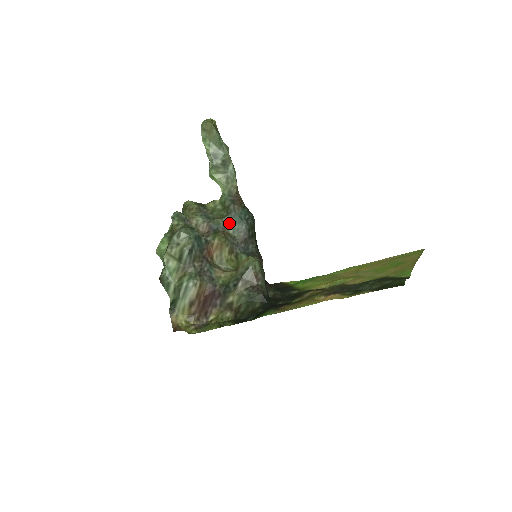
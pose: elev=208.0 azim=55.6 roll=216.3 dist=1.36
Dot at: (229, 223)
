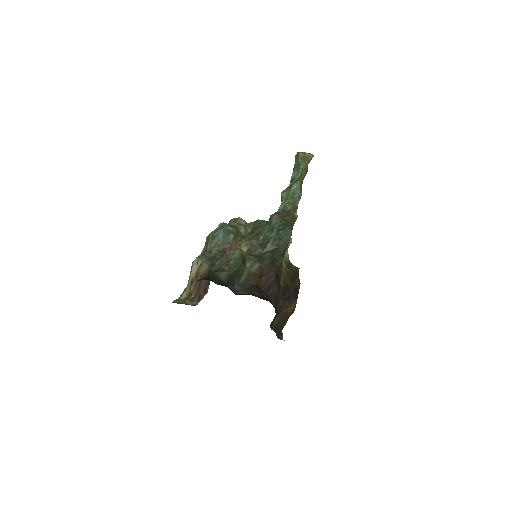
Dot at: (264, 230)
